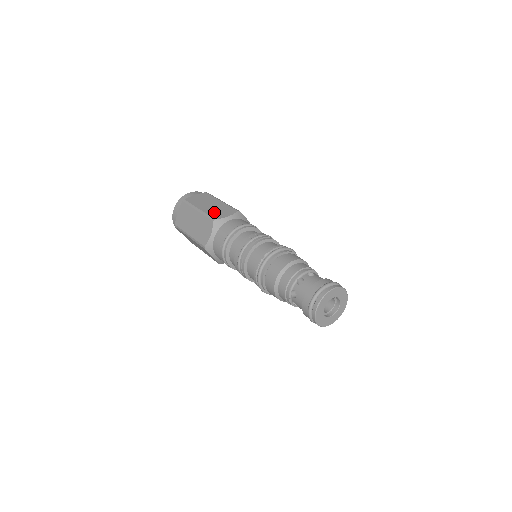
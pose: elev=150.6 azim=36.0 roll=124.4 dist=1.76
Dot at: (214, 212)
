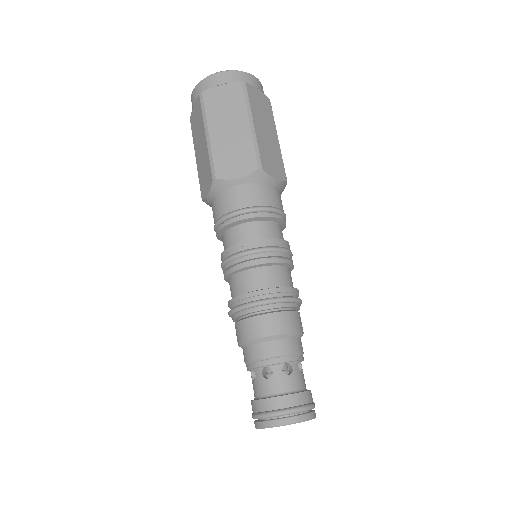
Dot at: (266, 152)
